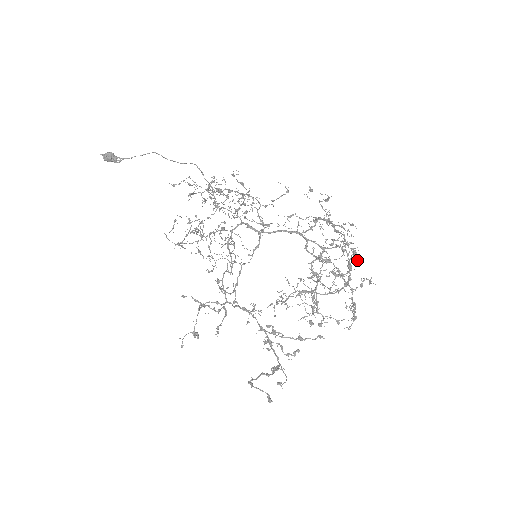
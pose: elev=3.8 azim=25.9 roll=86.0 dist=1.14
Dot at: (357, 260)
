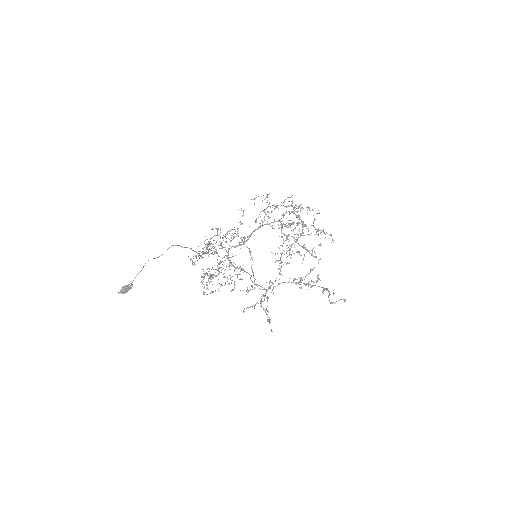
Dot at: (312, 210)
